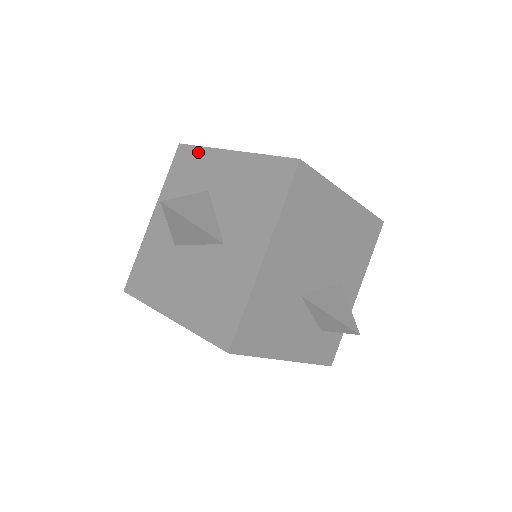
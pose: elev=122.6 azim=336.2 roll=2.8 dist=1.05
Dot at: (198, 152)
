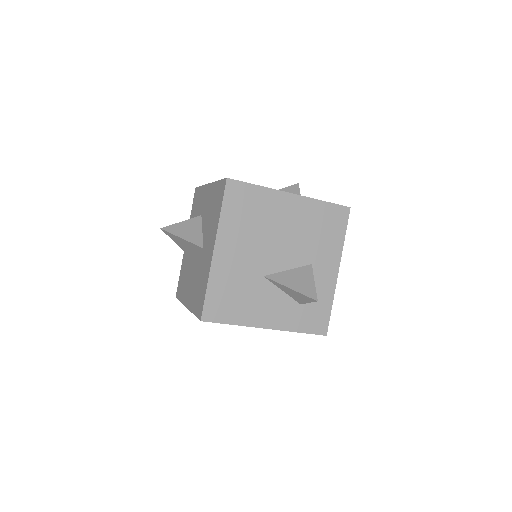
Dot at: (200, 190)
